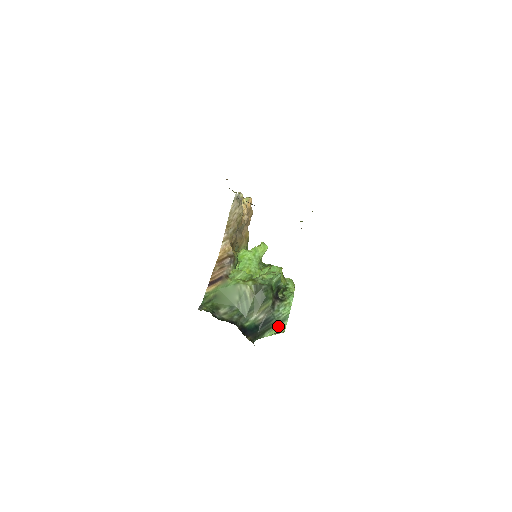
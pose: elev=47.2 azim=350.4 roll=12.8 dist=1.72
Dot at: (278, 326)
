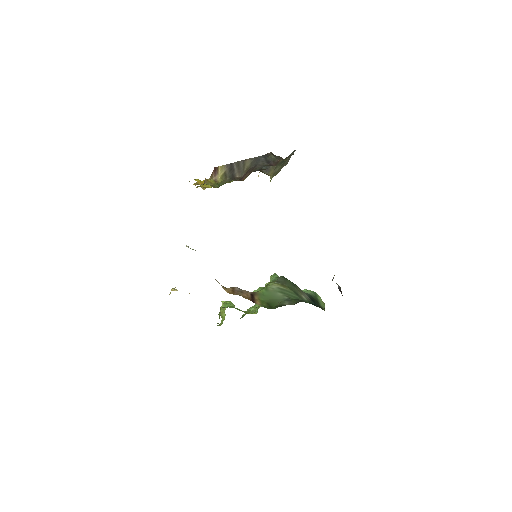
Dot at: (318, 300)
